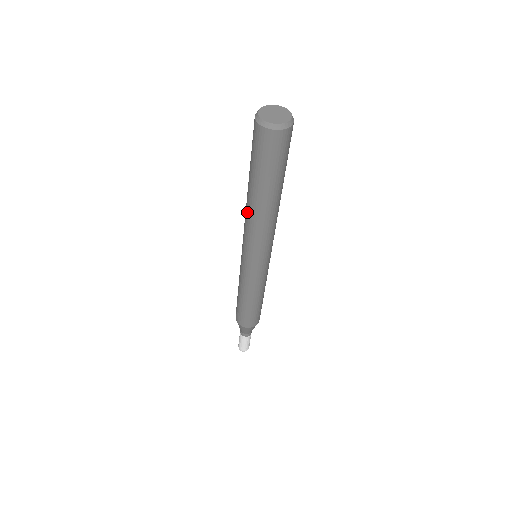
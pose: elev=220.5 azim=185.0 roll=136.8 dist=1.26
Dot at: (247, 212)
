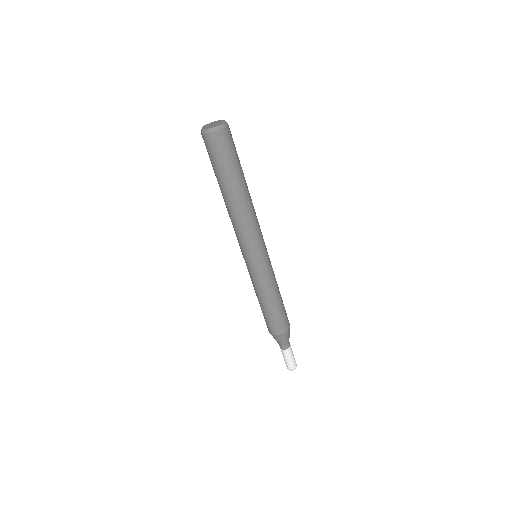
Dot at: (235, 214)
